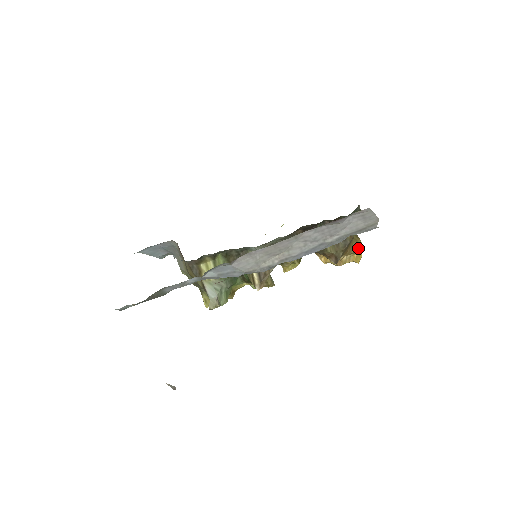
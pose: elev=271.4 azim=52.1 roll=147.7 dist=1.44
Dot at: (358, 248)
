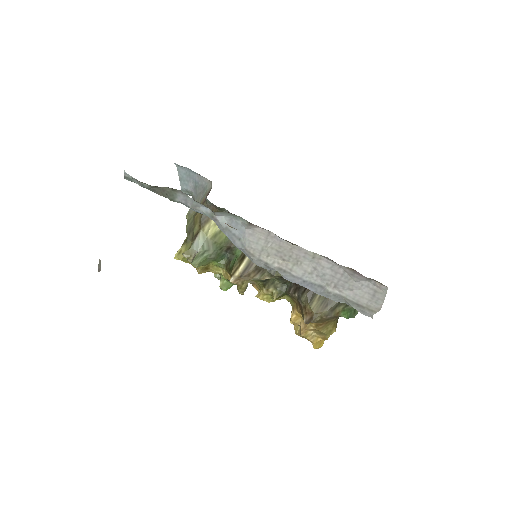
Dot at: (329, 333)
